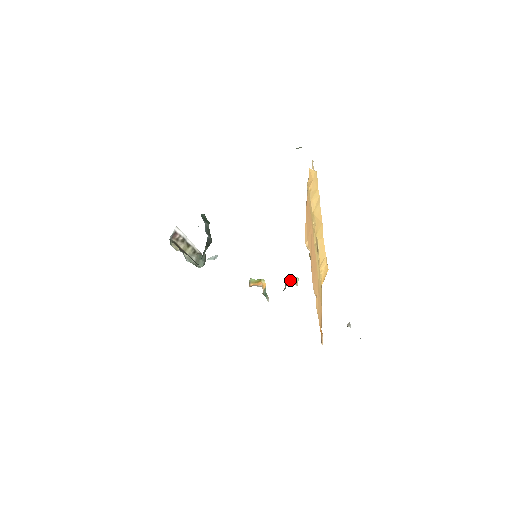
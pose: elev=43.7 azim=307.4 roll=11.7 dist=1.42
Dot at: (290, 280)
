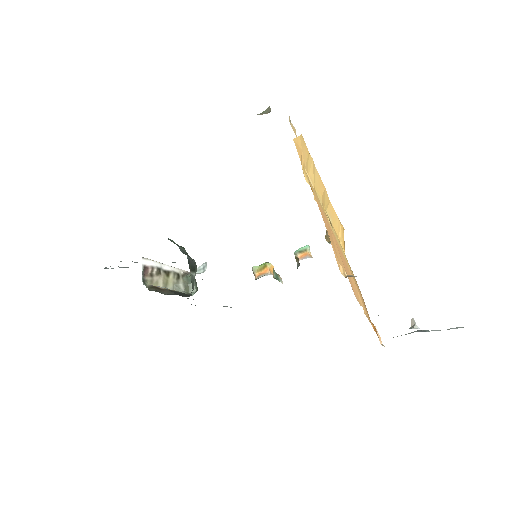
Dot at: (300, 253)
